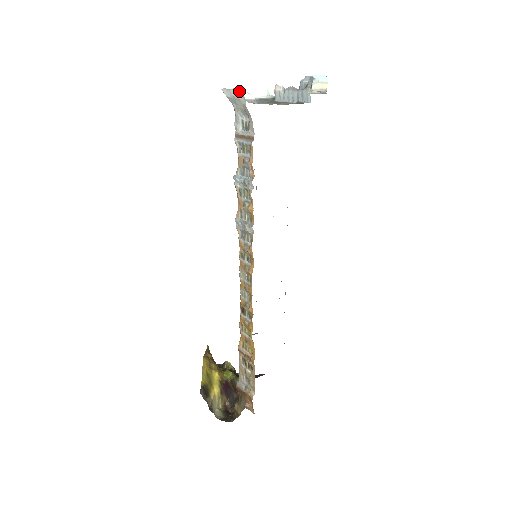
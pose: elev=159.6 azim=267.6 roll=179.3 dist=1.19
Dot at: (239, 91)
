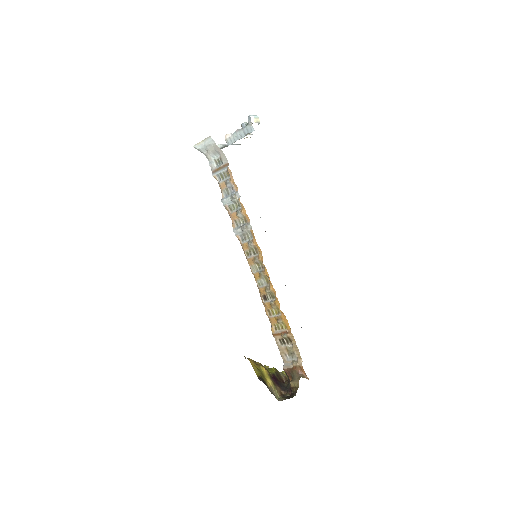
Dot at: (208, 139)
